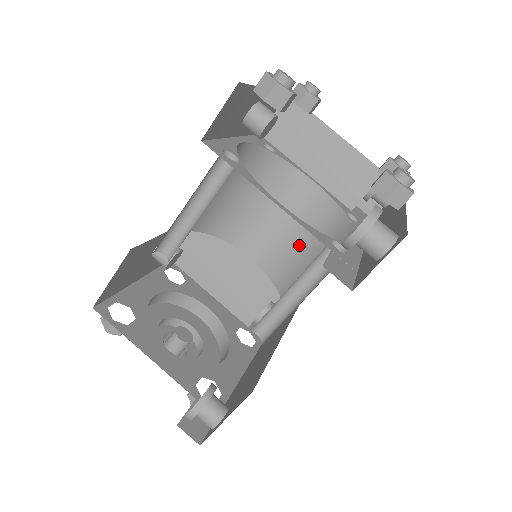
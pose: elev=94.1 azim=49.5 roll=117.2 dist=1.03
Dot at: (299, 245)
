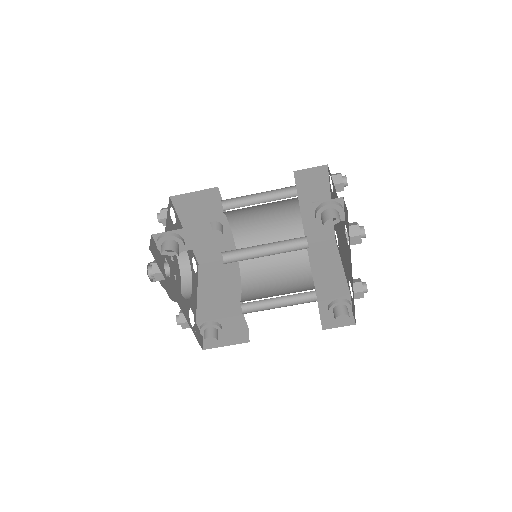
Dot at: (275, 293)
